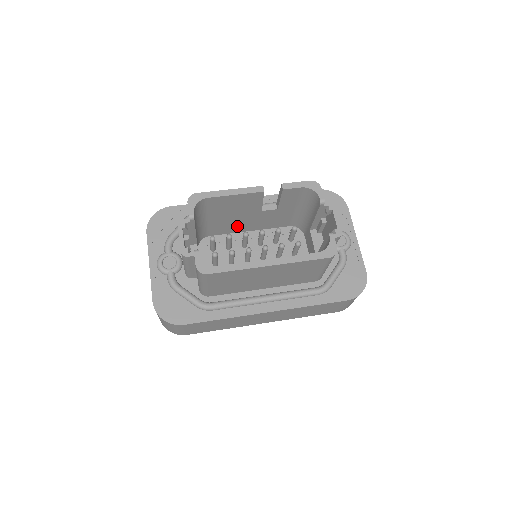
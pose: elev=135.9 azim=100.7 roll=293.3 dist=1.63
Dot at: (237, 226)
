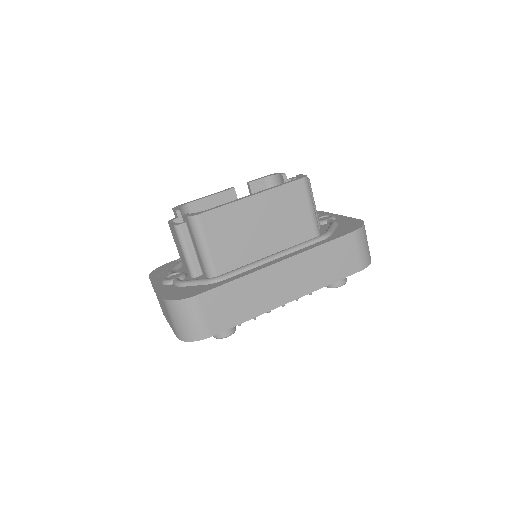
Dot at: occluded
